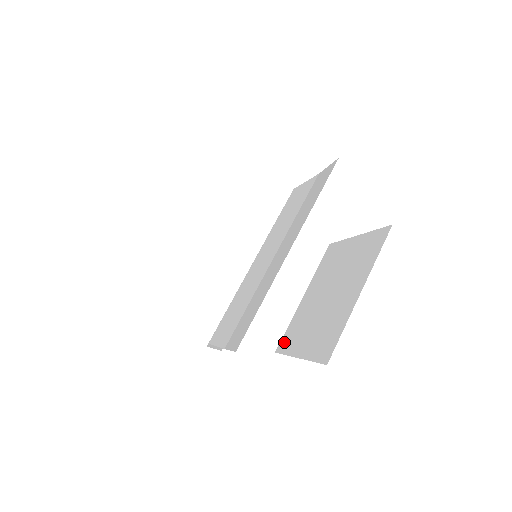
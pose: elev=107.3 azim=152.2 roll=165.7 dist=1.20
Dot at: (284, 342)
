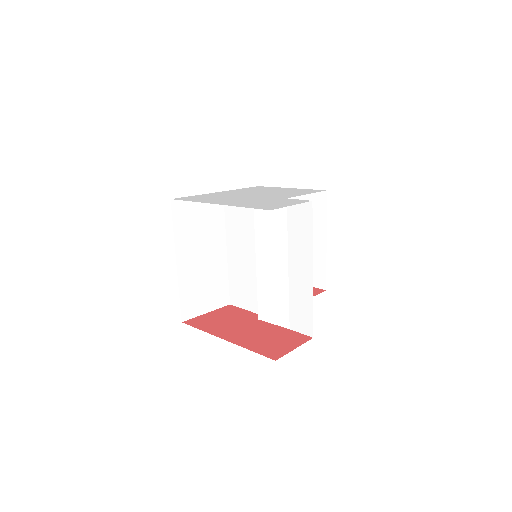
Dot at: occluded
